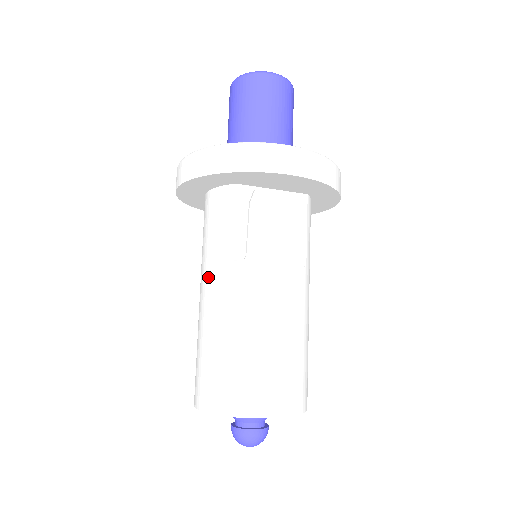
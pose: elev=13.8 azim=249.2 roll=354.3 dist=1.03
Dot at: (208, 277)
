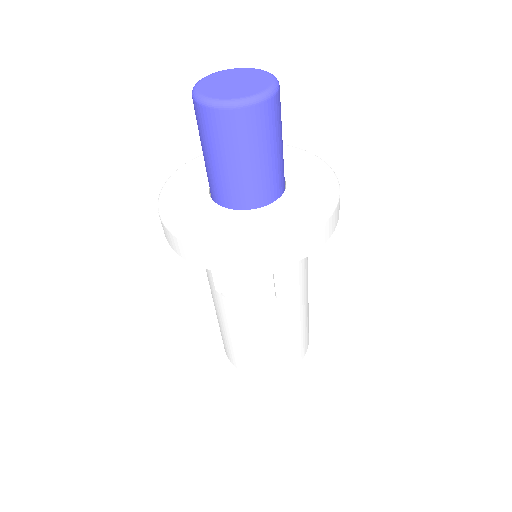
Dot at: occluded
